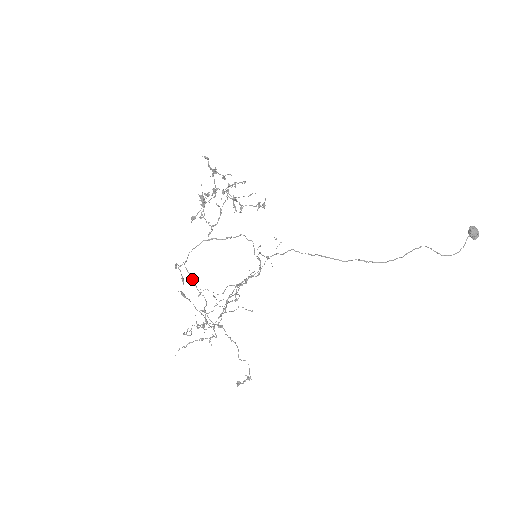
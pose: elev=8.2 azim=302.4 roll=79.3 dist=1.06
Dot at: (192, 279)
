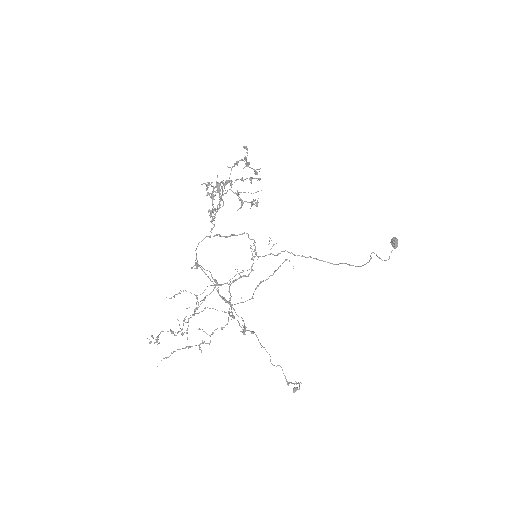
Dot at: (211, 281)
